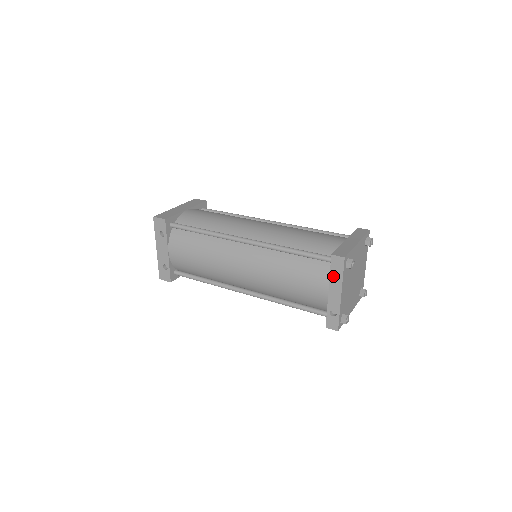
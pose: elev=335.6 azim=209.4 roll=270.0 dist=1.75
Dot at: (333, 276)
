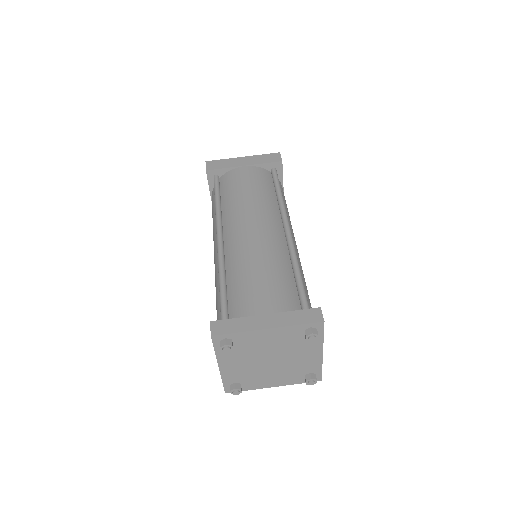
Dot at: occluded
